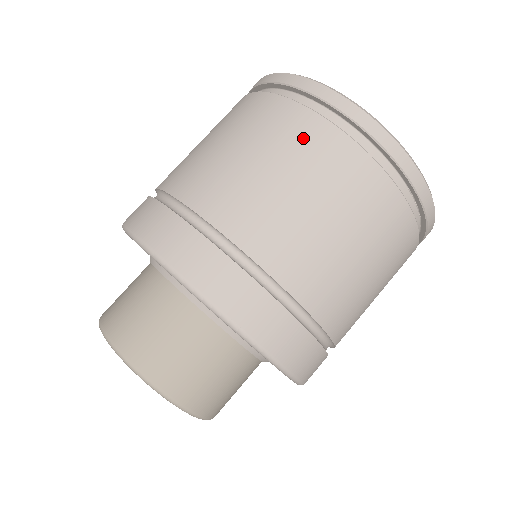
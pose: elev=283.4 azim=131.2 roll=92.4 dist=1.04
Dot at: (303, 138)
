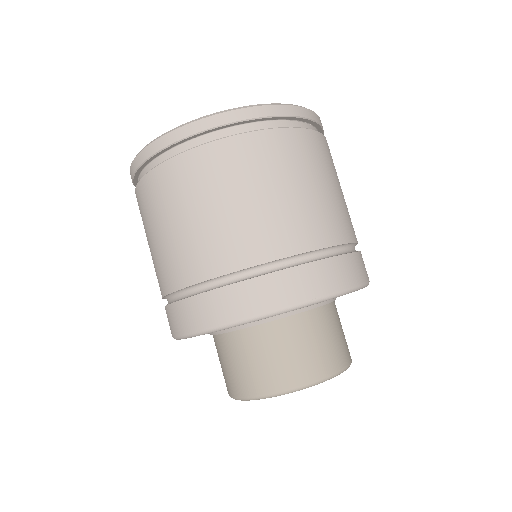
Dot at: (211, 168)
